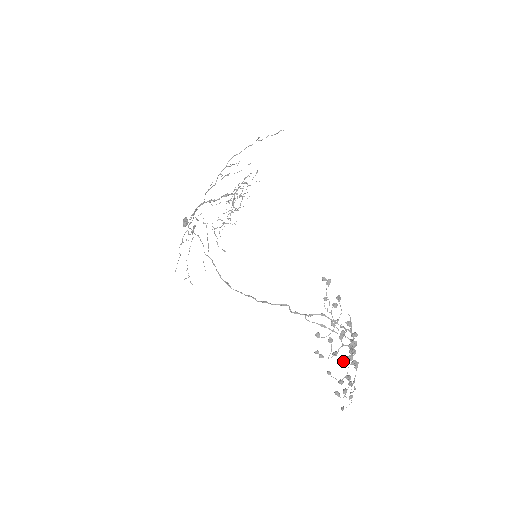
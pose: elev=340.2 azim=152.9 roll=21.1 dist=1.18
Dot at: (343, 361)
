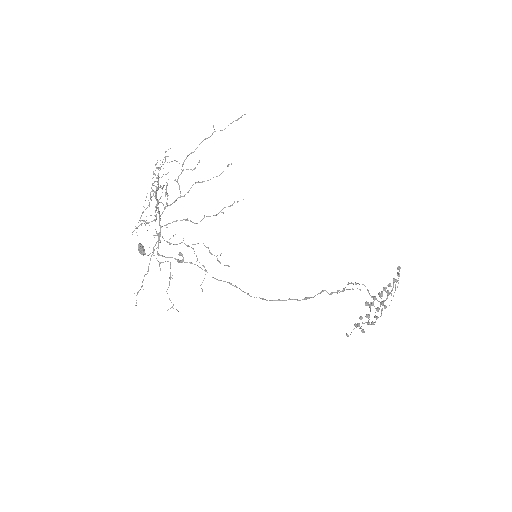
Dot at: occluded
